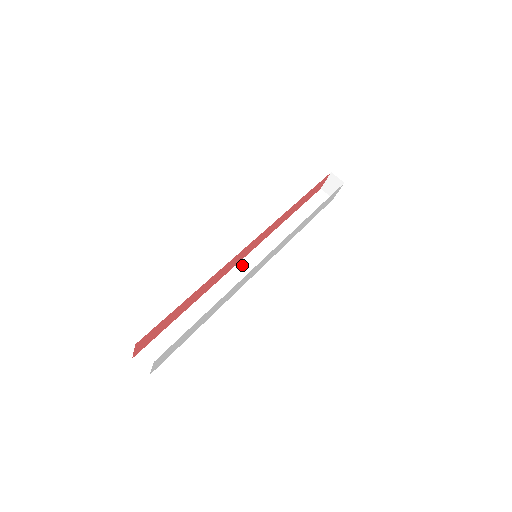
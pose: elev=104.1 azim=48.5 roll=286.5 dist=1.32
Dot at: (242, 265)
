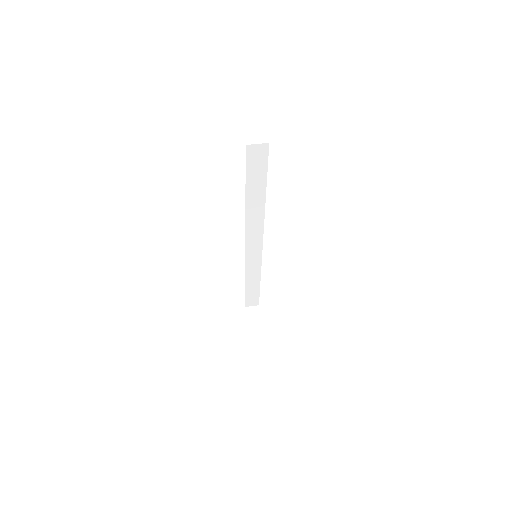
Dot at: occluded
